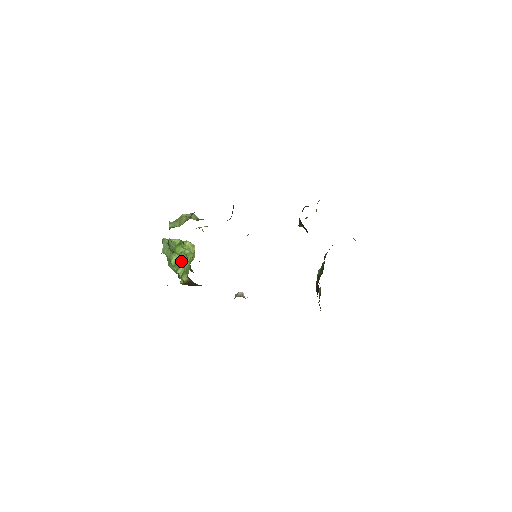
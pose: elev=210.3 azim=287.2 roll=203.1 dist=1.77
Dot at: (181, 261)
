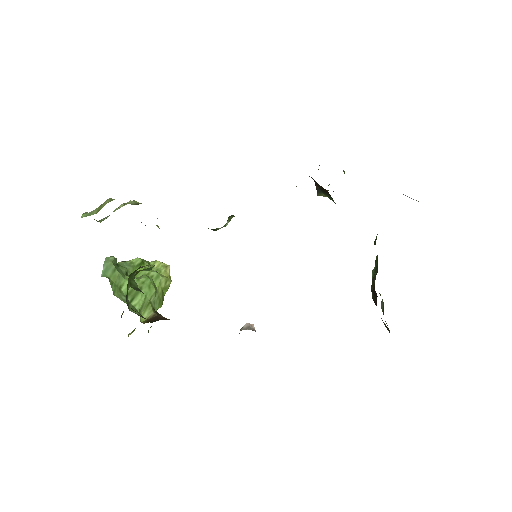
Dot at: (139, 286)
